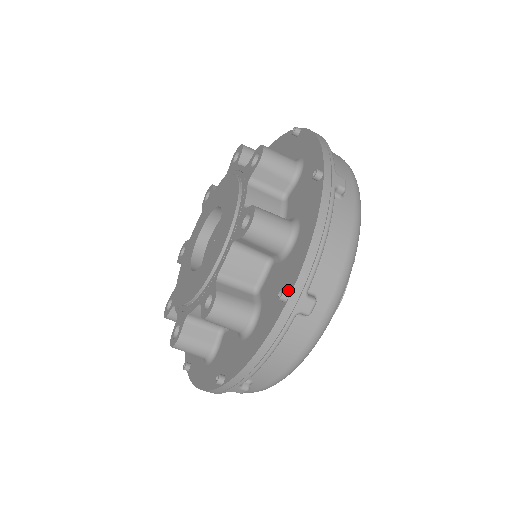
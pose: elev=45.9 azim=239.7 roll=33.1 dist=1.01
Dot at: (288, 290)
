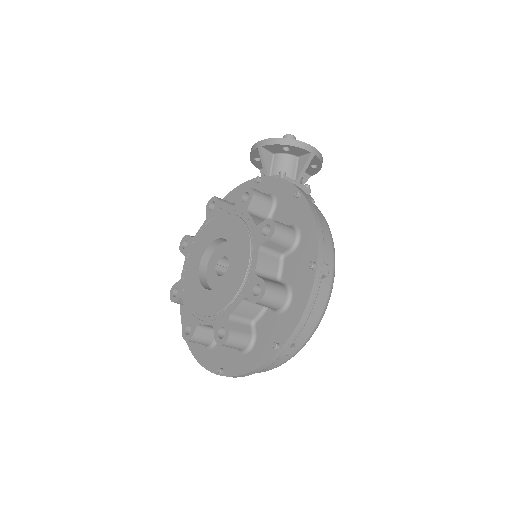
Dot at: (224, 372)
